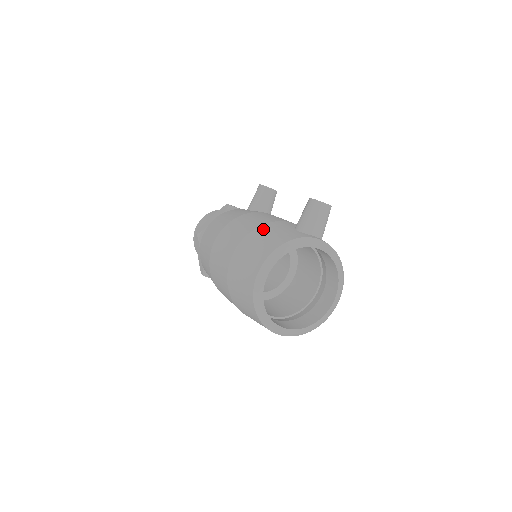
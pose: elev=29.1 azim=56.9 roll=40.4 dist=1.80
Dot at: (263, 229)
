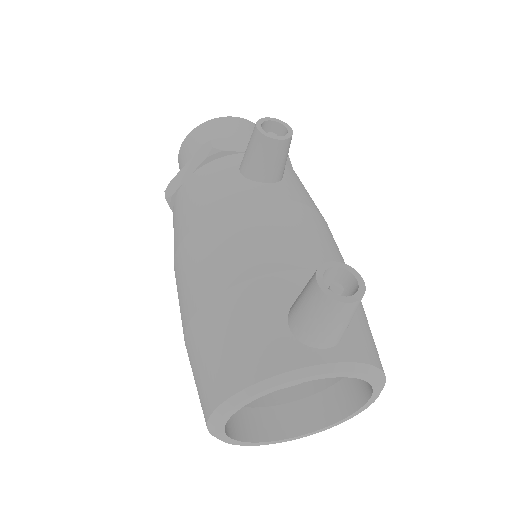
Dot at: (229, 306)
